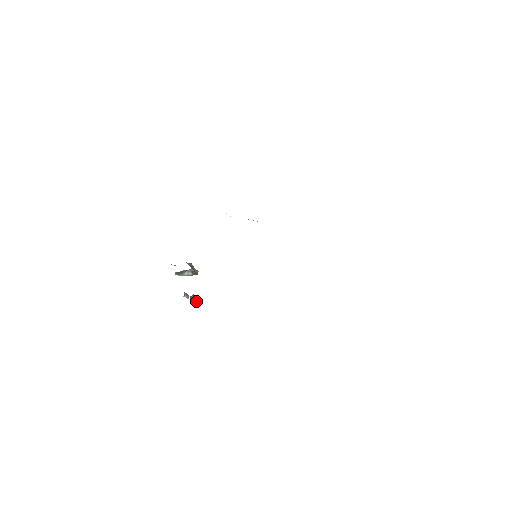
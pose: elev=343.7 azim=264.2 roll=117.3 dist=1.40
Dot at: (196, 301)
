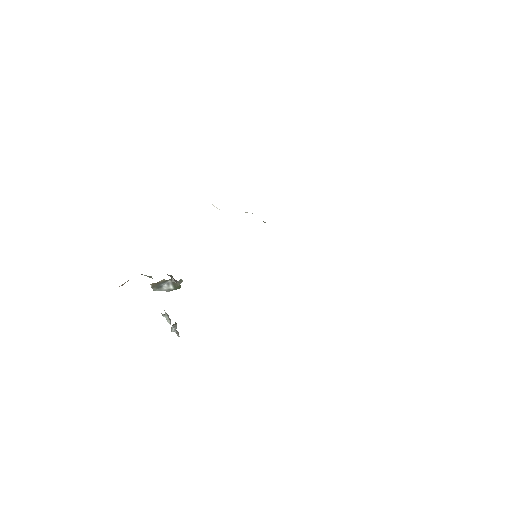
Dot at: occluded
